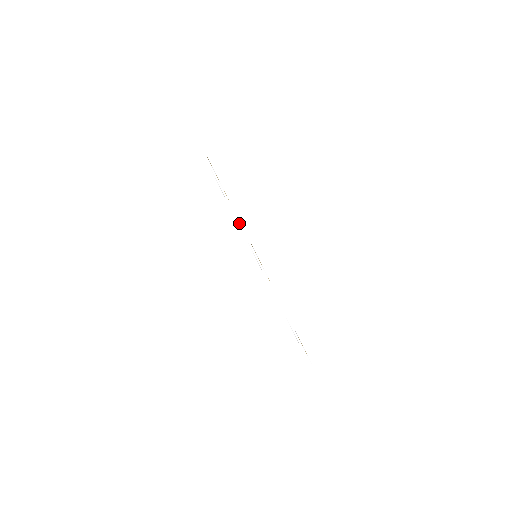
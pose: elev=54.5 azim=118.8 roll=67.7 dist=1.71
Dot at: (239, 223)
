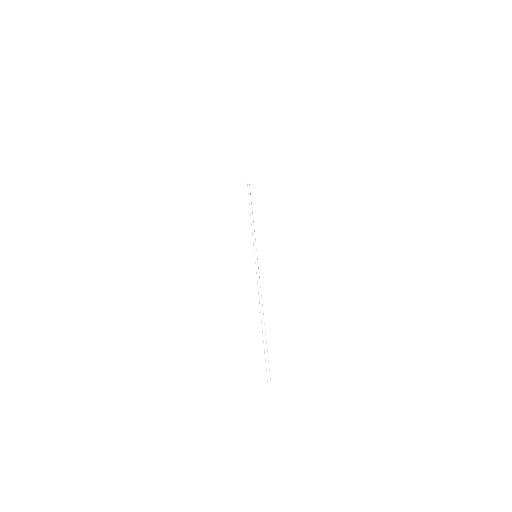
Dot at: (253, 229)
